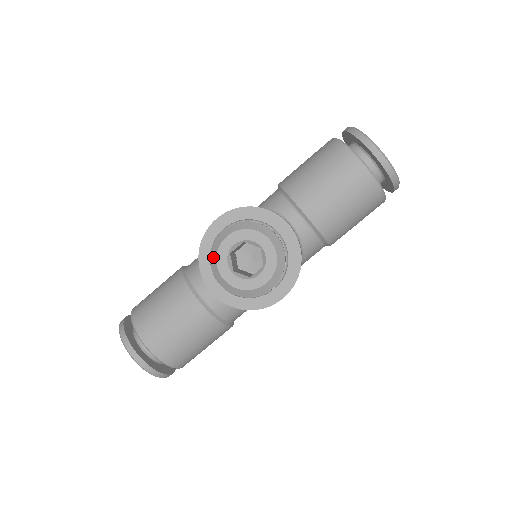
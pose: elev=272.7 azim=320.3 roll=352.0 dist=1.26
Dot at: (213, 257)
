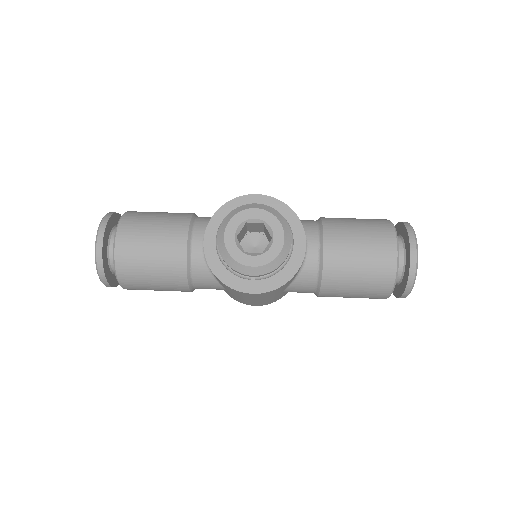
Dot at: (231, 214)
